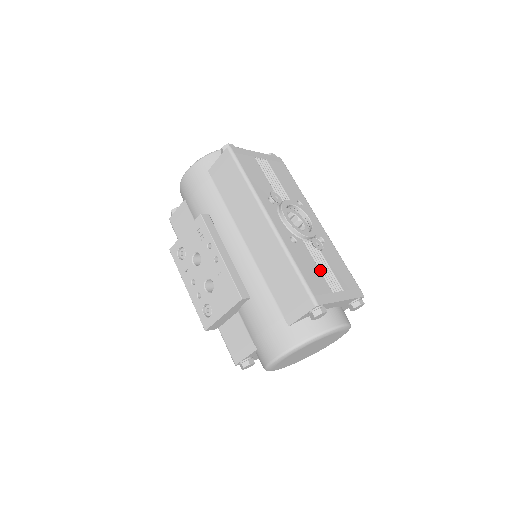
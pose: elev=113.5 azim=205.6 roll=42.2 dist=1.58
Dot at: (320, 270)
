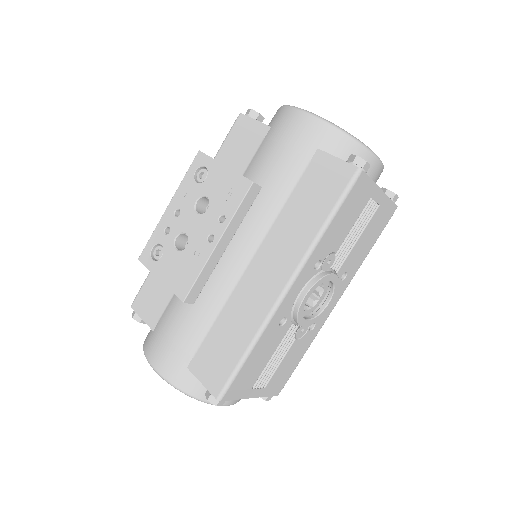
Dot at: (269, 361)
